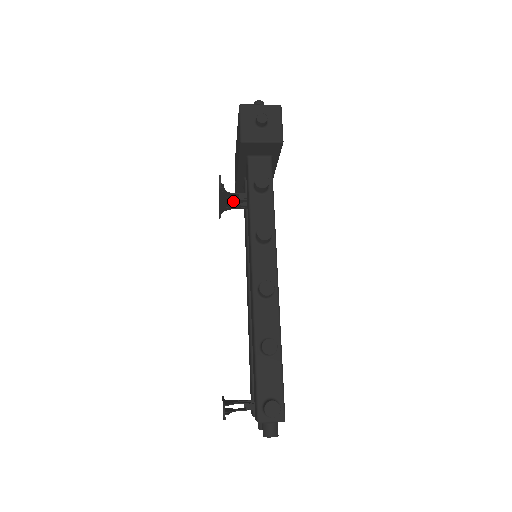
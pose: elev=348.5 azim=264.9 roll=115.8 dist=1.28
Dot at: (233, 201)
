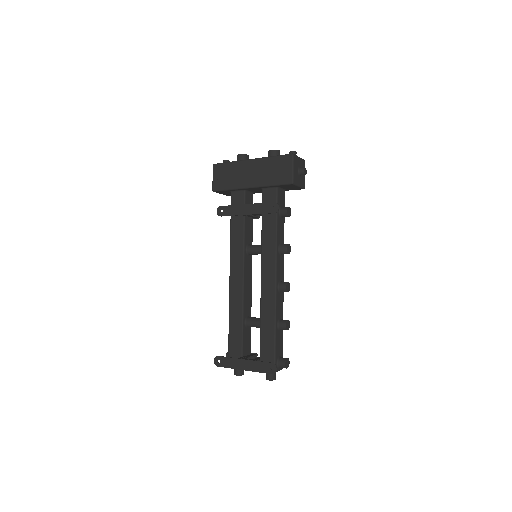
Dot at: occluded
